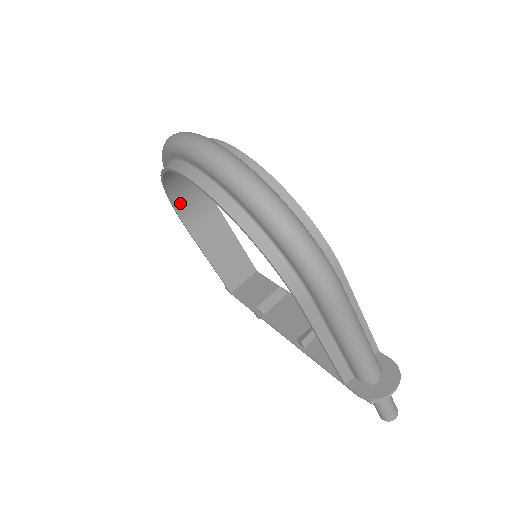
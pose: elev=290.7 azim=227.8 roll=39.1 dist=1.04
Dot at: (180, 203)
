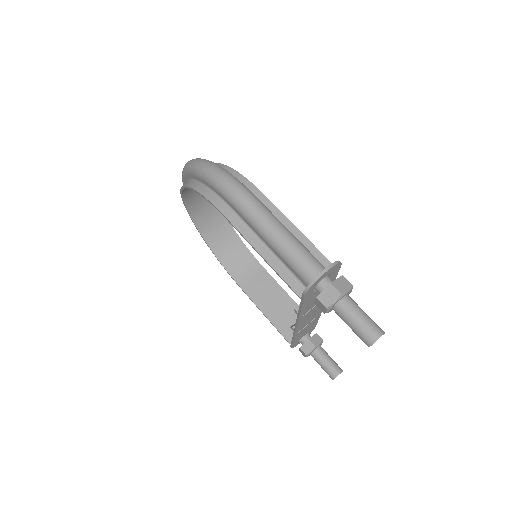
Dot at: (228, 264)
